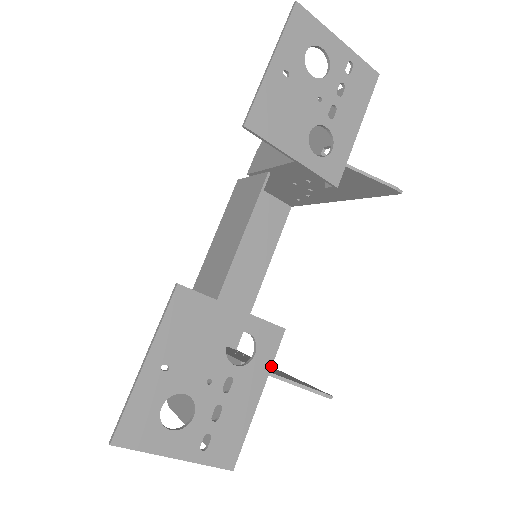
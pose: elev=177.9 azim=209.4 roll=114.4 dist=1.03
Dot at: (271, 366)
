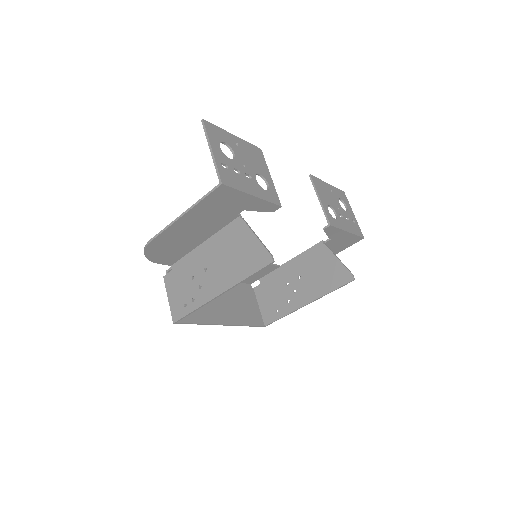
Dot at: (267, 201)
